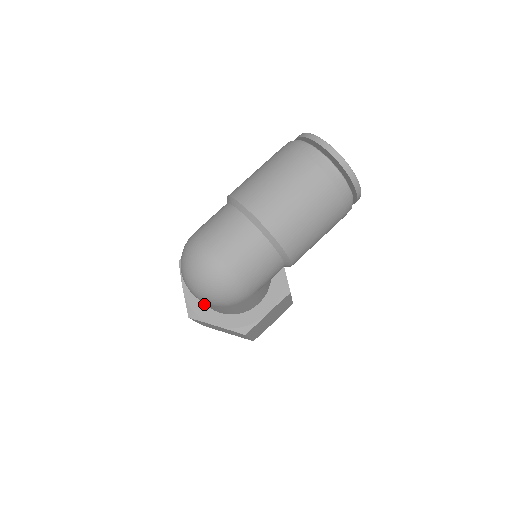
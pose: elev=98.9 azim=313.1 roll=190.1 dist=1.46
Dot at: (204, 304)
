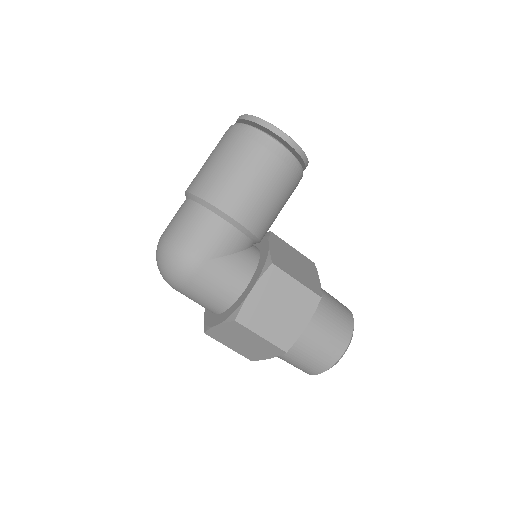
Dot at: (213, 314)
